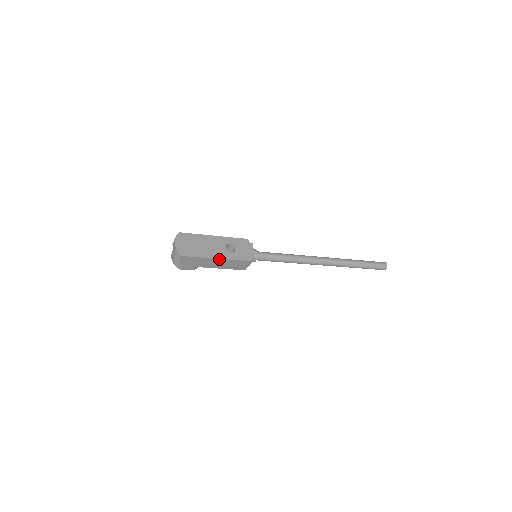
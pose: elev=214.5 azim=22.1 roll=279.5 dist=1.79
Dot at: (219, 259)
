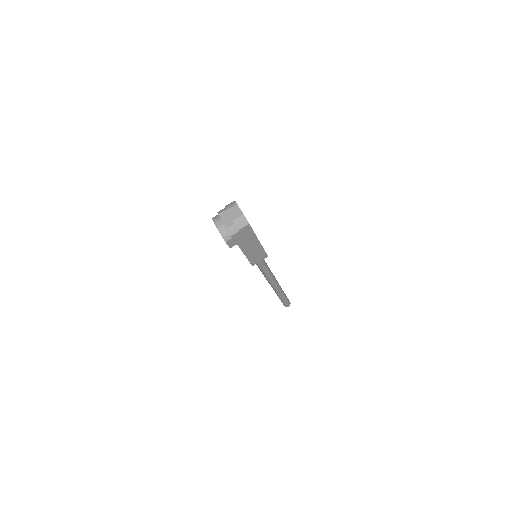
Dot at: (259, 243)
